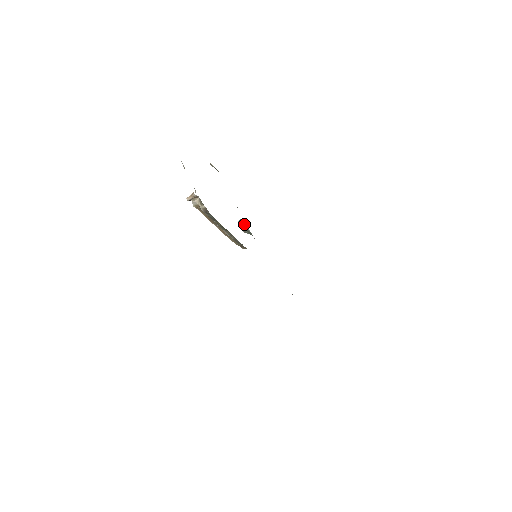
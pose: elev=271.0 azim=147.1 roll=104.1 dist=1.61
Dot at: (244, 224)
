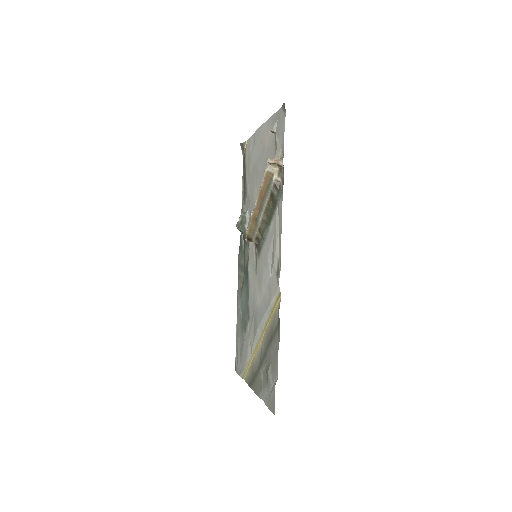
Dot at: (246, 219)
